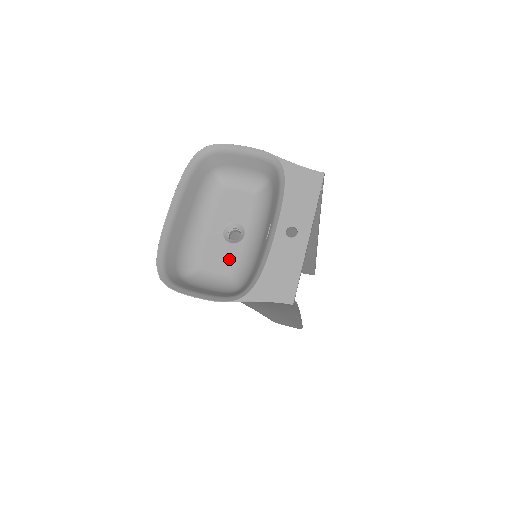
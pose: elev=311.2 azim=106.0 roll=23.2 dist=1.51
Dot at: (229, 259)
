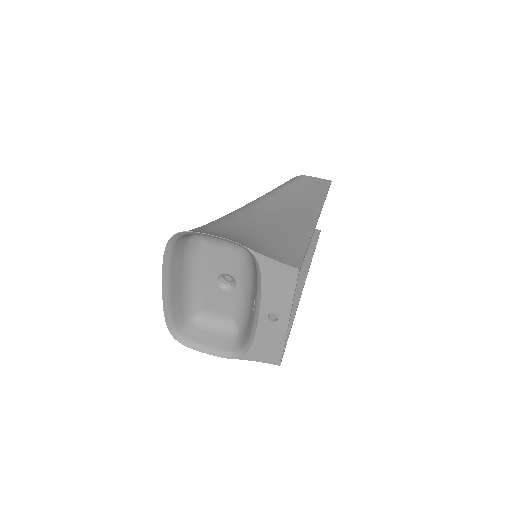
Dot at: (227, 303)
